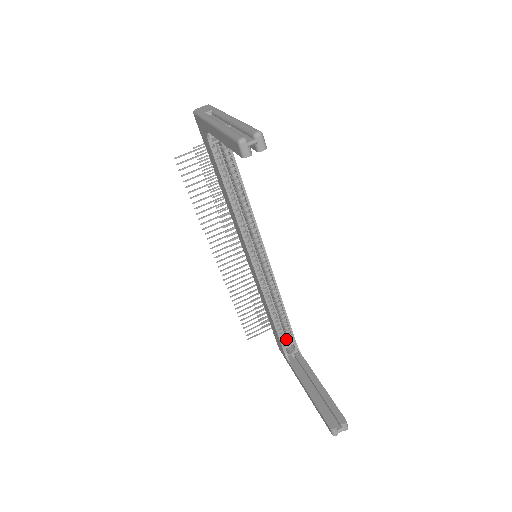
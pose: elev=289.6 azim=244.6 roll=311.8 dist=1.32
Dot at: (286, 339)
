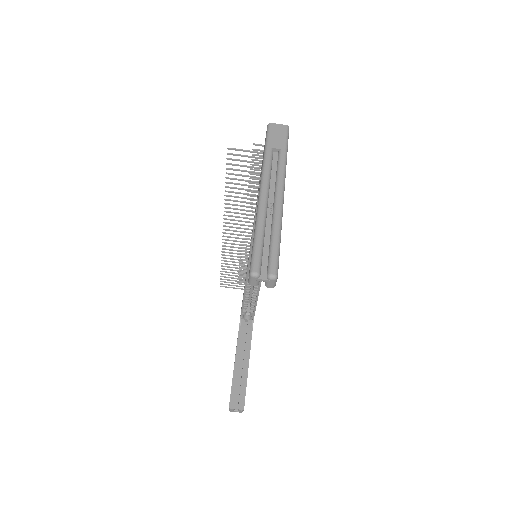
Dot at: (249, 308)
